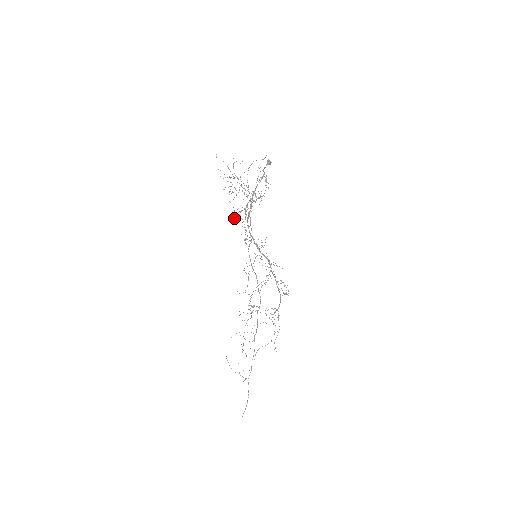
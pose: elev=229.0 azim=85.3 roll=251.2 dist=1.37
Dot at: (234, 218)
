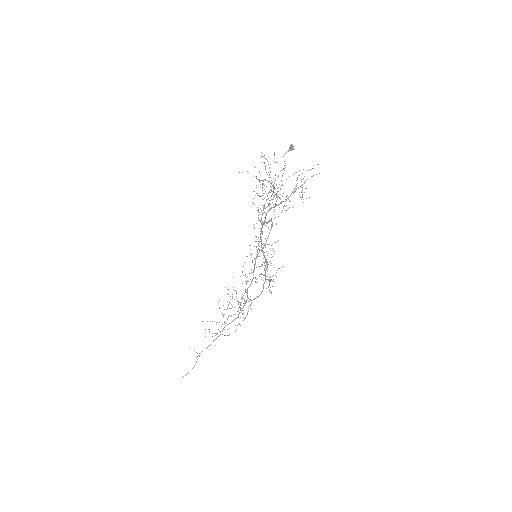
Dot at: occluded
